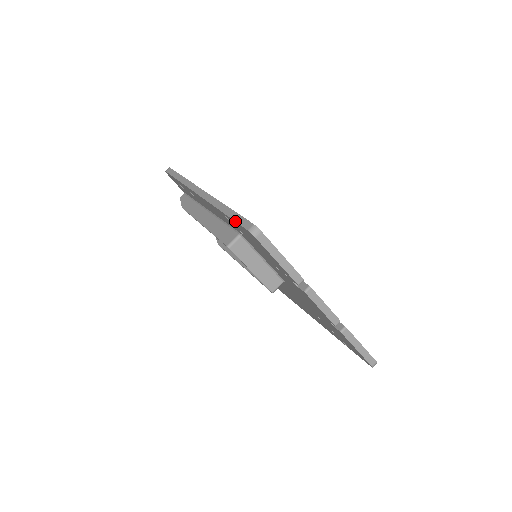
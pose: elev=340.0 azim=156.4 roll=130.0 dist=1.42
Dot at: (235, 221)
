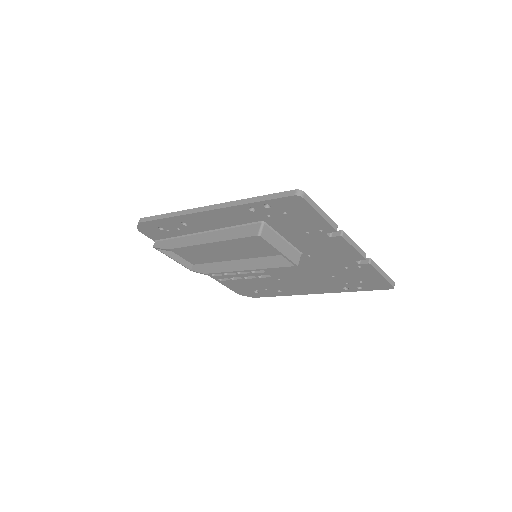
Dot at: (273, 199)
